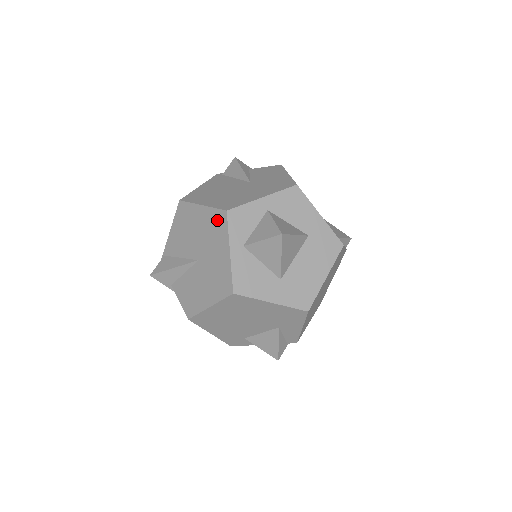
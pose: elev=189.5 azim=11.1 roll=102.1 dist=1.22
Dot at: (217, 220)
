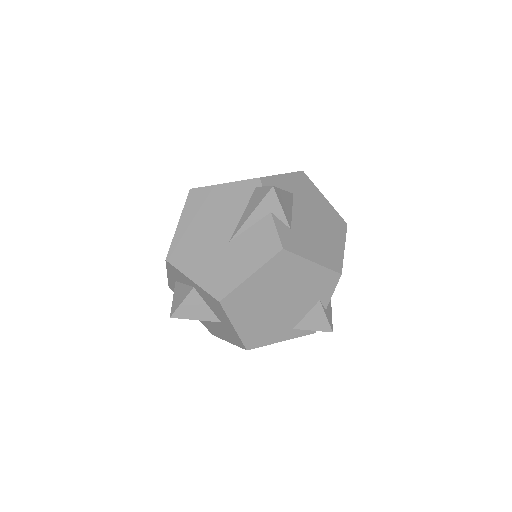
Dot at: occluded
